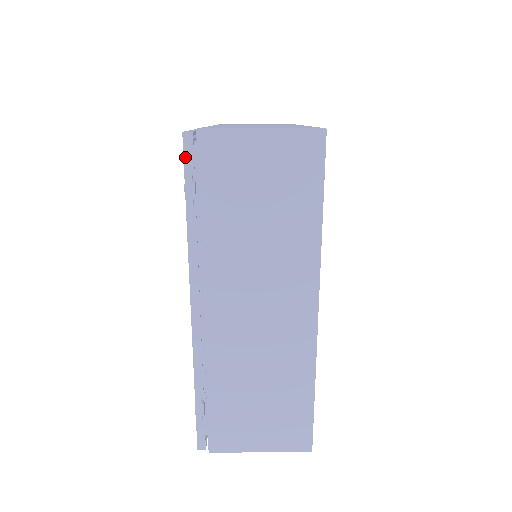
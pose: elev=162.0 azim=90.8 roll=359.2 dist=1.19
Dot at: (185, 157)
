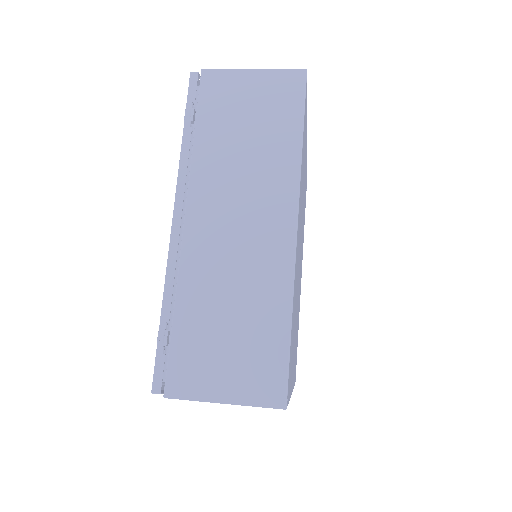
Dot at: (189, 89)
